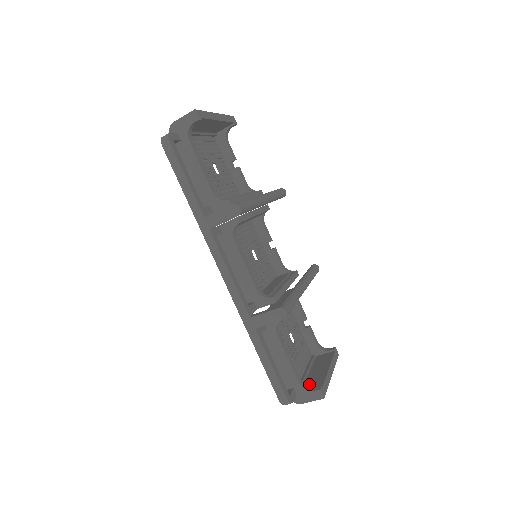
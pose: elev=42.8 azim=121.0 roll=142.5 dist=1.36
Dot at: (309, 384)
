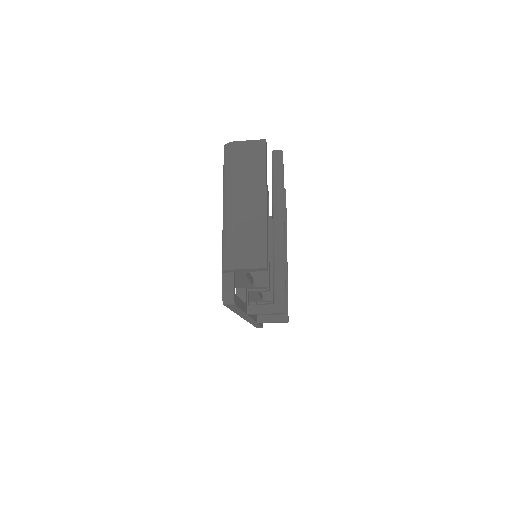
Dot at: occluded
